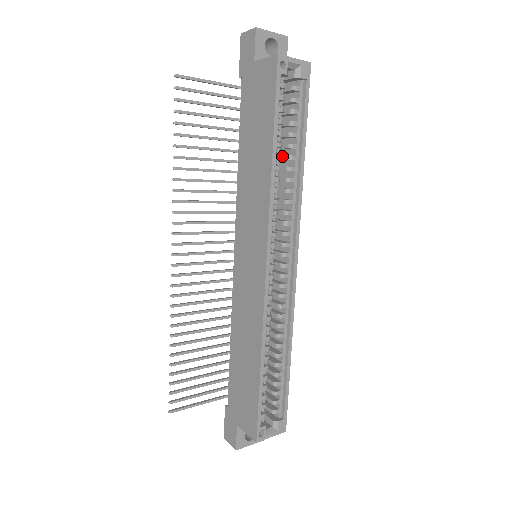
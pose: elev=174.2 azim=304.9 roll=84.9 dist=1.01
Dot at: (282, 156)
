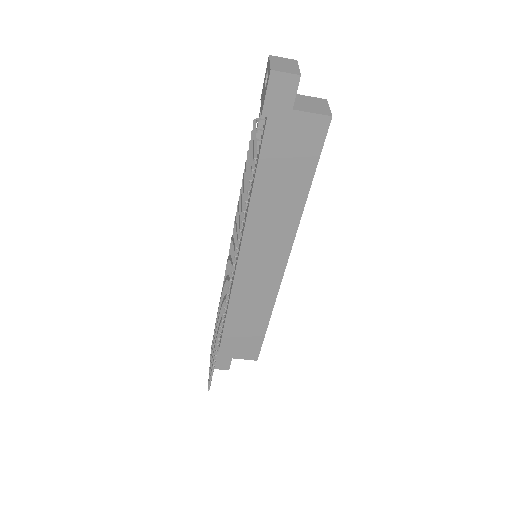
Dot at: occluded
